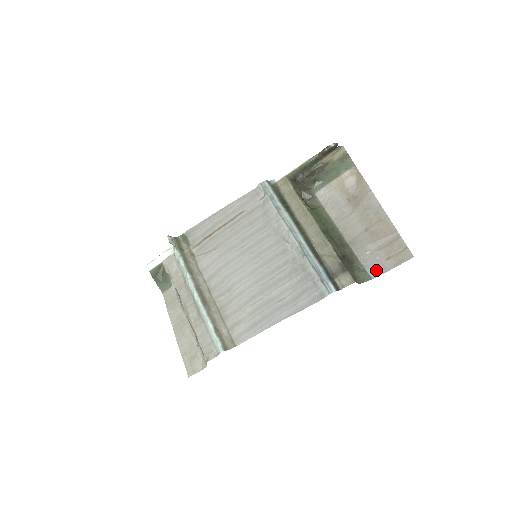
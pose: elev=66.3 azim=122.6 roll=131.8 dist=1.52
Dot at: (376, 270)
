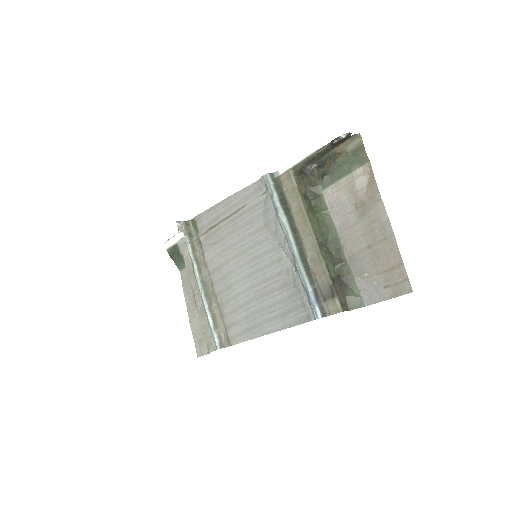
Dot at: (371, 297)
